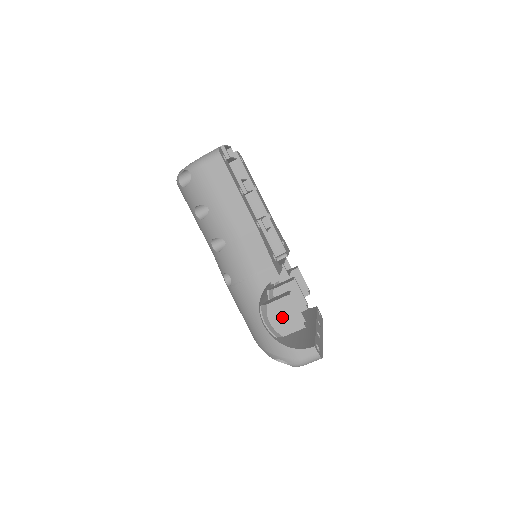
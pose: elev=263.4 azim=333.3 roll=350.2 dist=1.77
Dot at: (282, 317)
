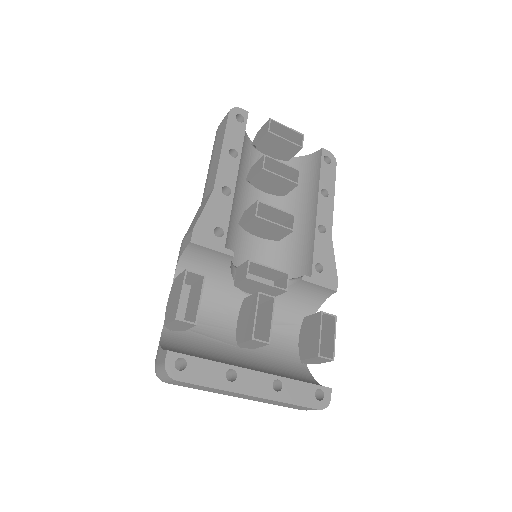
Dot at: (173, 298)
